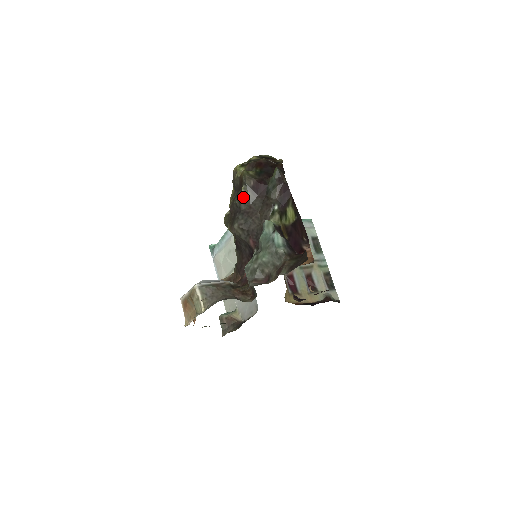
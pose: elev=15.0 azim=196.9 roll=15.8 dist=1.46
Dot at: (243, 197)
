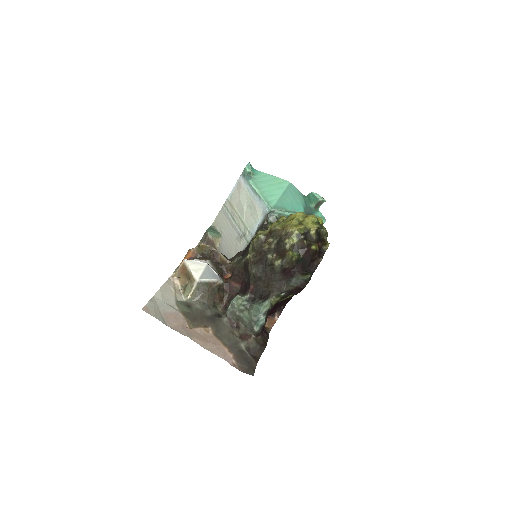
Dot at: (273, 266)
